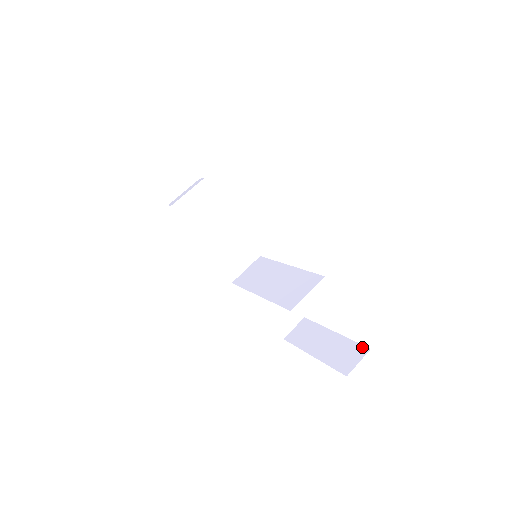
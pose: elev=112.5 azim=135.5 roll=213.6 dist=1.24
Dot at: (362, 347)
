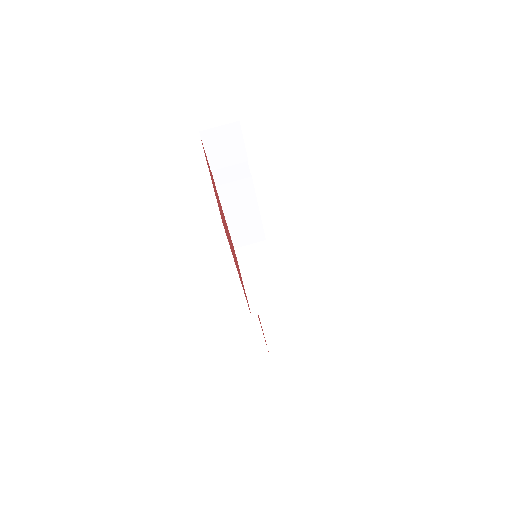
Dot at: (293, 344)
